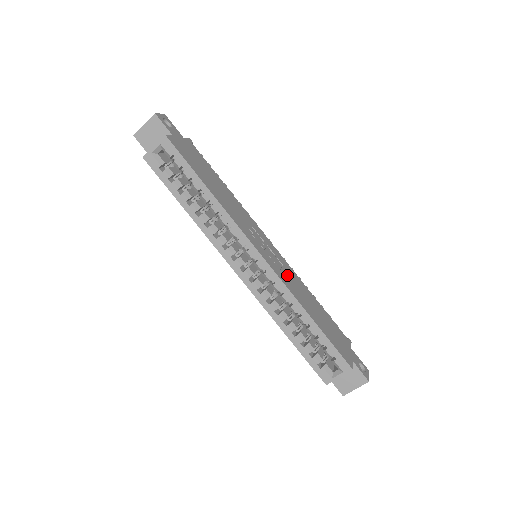
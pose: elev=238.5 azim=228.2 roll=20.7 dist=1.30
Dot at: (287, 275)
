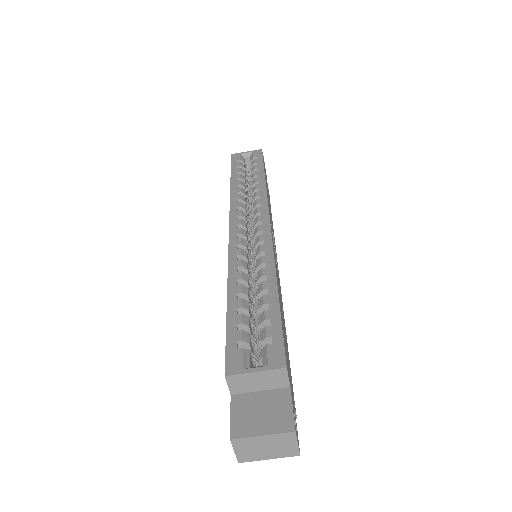
Dot at: (277, 271)
